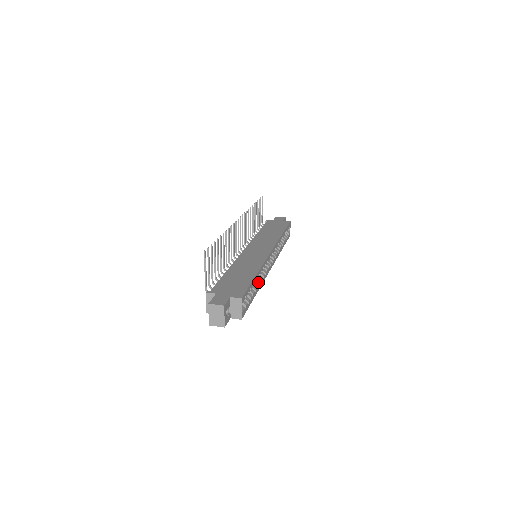
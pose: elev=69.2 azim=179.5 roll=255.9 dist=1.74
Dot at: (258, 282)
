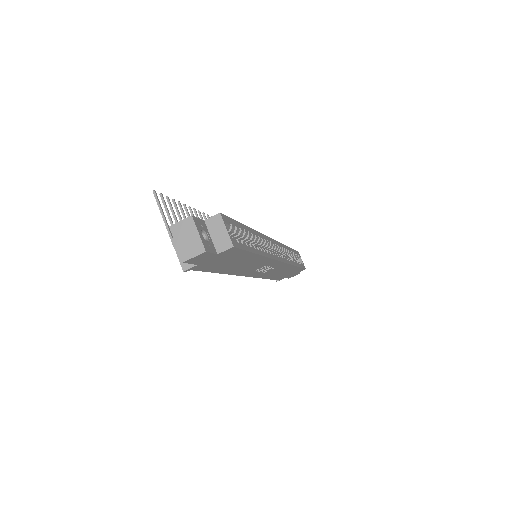
Dot at: occluded
